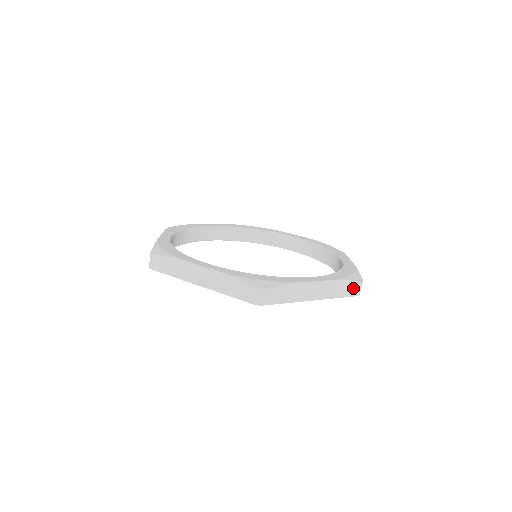
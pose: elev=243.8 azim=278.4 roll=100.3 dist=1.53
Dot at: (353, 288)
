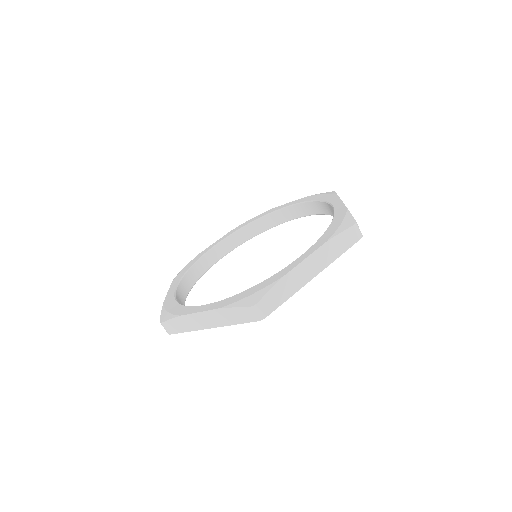
Dot at: (349, 237)
